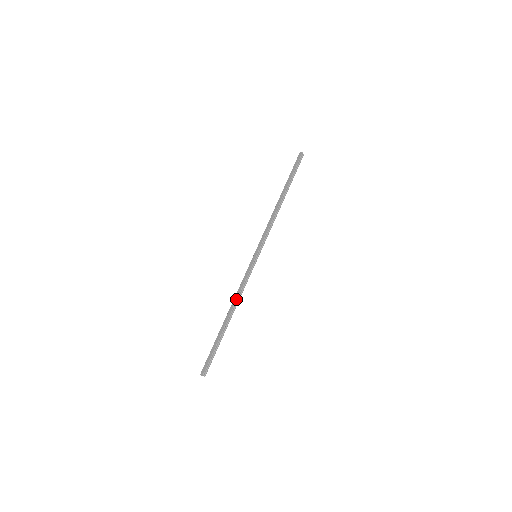
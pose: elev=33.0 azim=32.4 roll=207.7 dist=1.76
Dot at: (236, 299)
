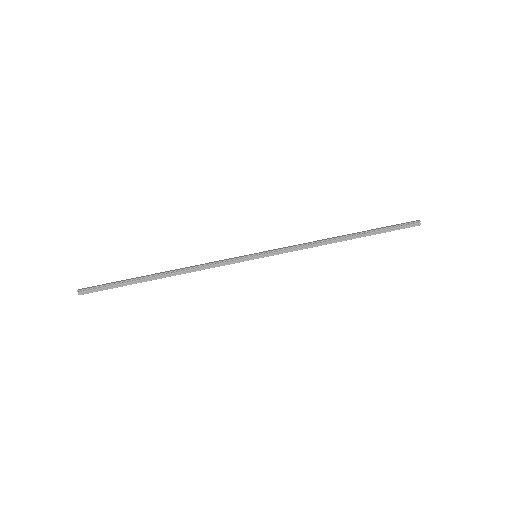
Dot at: (189, 267)
